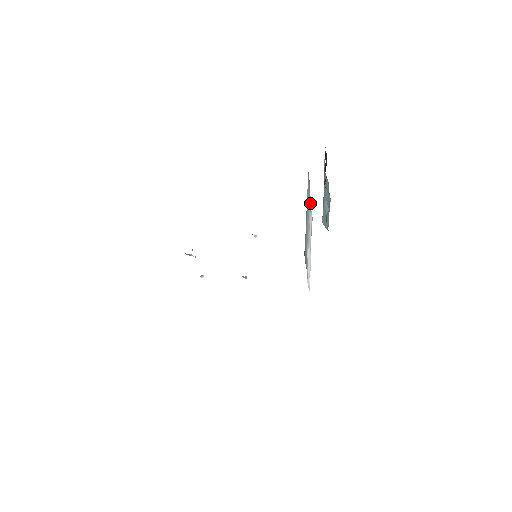
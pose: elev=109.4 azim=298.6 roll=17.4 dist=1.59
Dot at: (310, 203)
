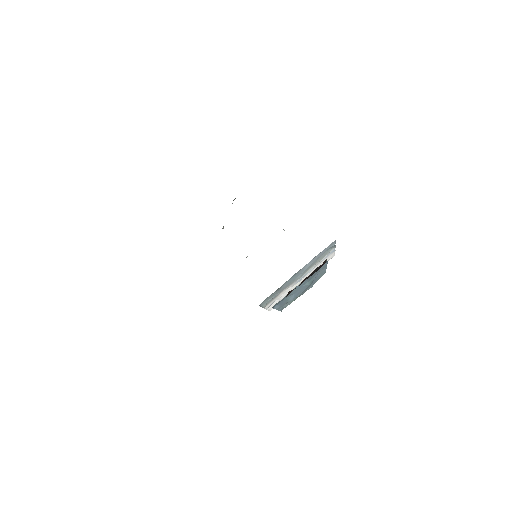
Dot at: (332, 251)
